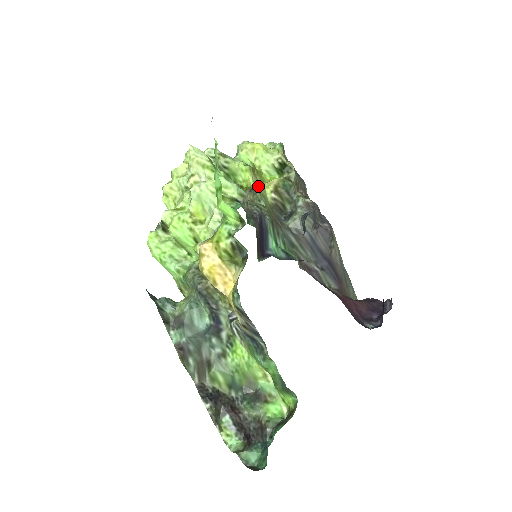
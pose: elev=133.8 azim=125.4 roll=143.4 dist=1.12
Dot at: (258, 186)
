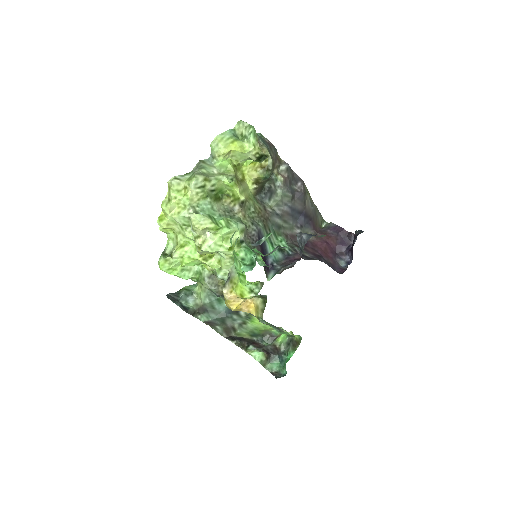
Dot at: (244, 192)
